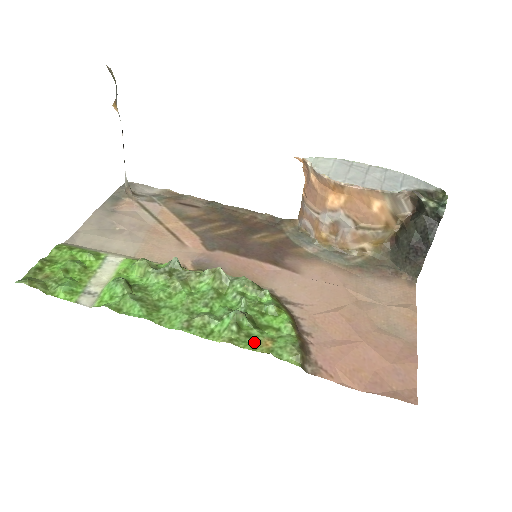
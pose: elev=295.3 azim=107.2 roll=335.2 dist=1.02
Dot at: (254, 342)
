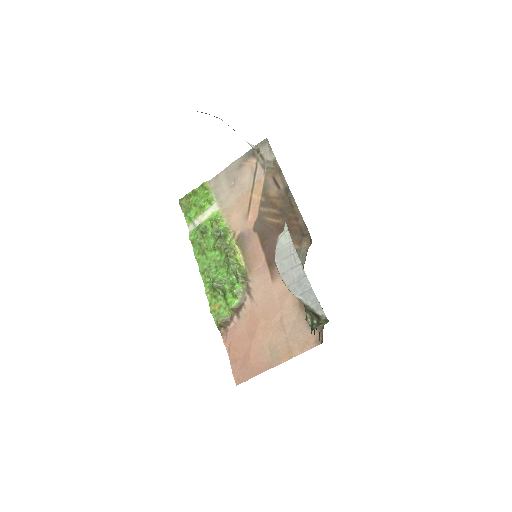
Dot at: (213, 301)
